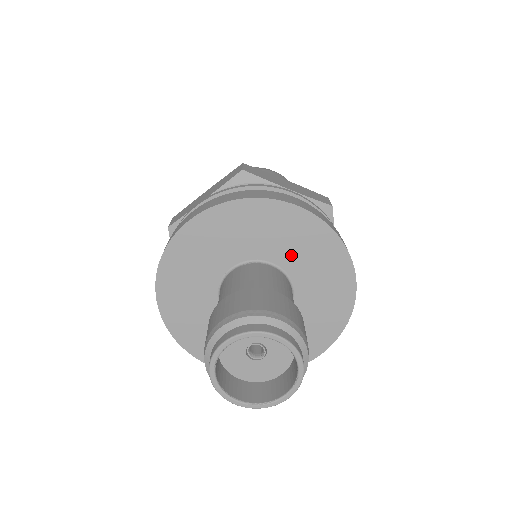
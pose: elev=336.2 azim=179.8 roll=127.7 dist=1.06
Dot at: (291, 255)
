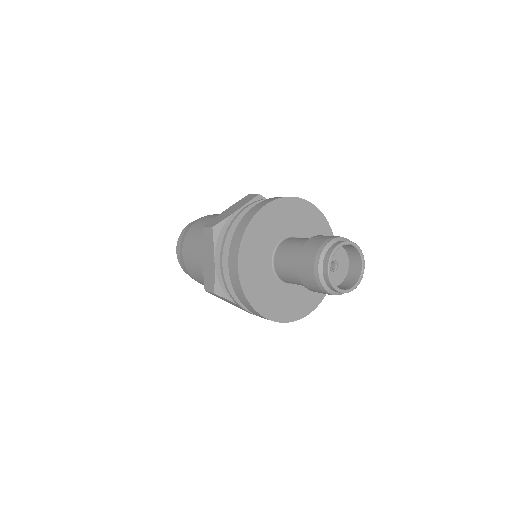
Dot at: (309, 235)
